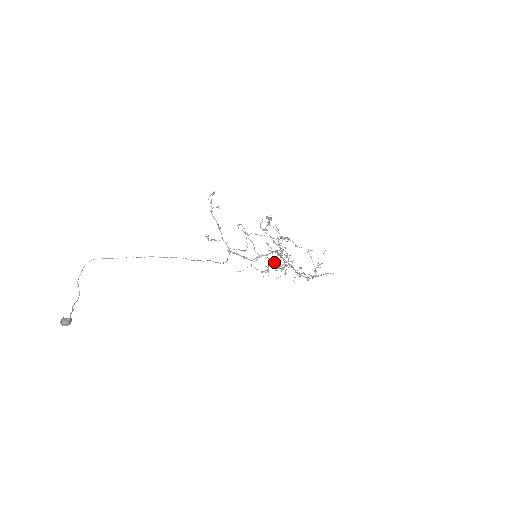
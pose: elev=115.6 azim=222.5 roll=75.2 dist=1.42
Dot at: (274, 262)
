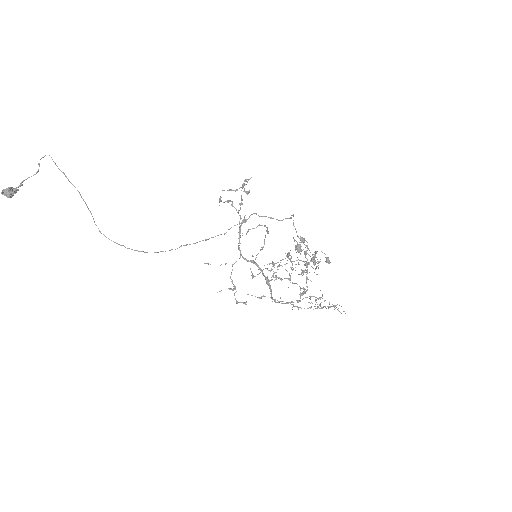
Dot at: occluded
